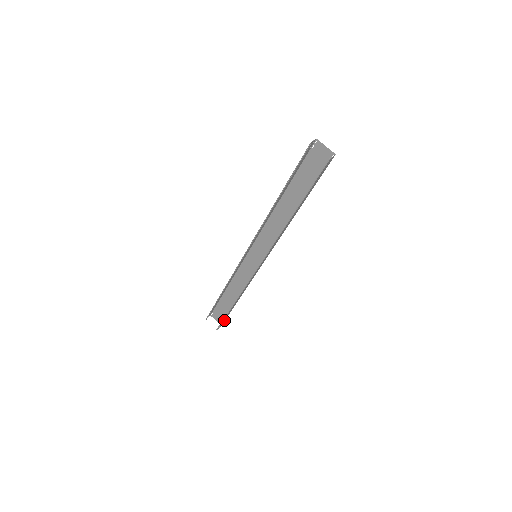
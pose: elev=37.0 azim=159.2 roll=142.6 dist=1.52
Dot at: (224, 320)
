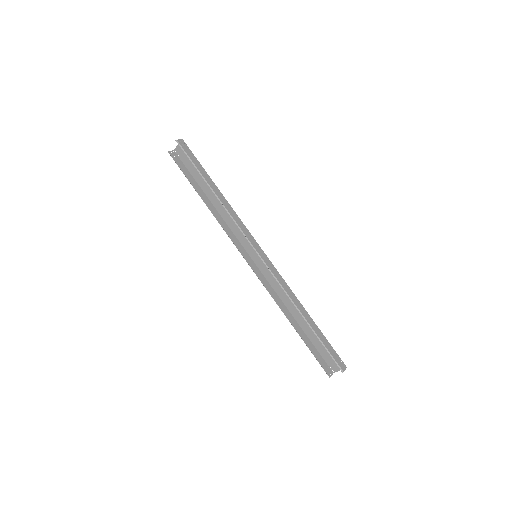
Dot at: (335, 354)
